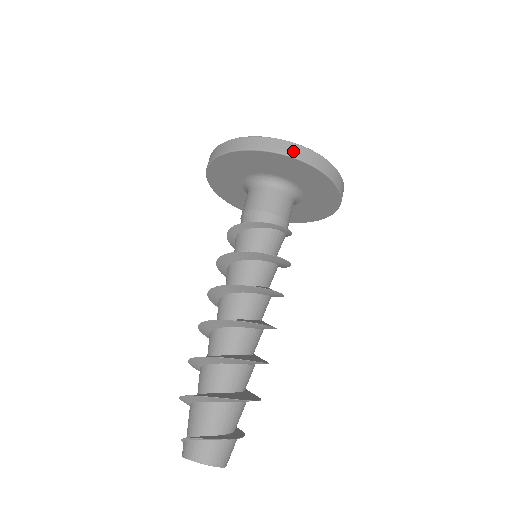
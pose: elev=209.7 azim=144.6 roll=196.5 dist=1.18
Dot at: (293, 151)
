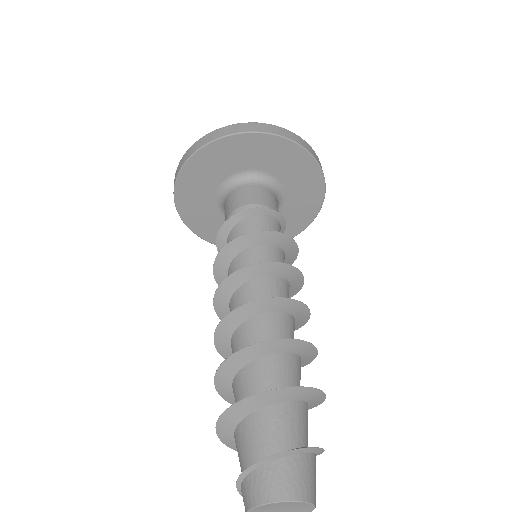
Dot at: (228, 131)
